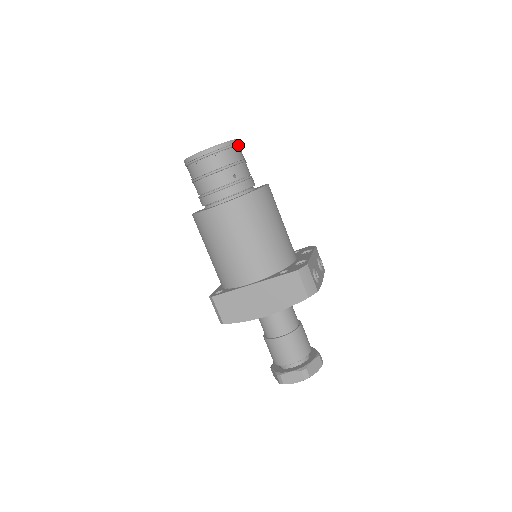
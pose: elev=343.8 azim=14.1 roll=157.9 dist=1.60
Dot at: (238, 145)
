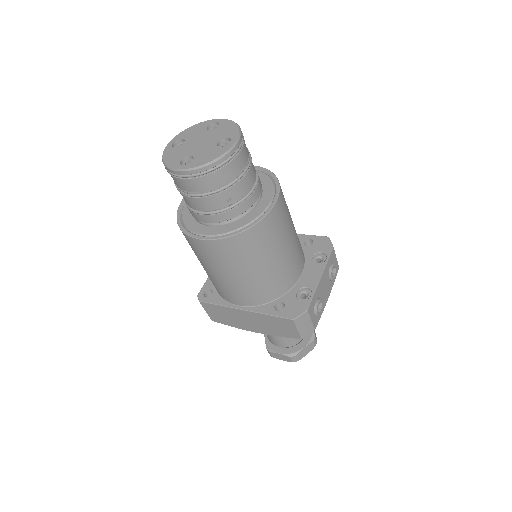
Dot at: (239, 150)
